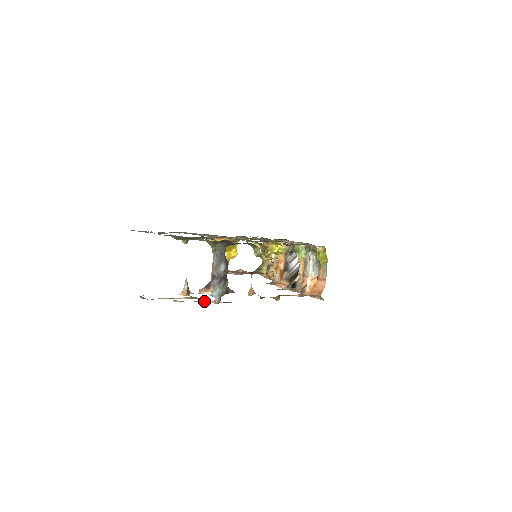
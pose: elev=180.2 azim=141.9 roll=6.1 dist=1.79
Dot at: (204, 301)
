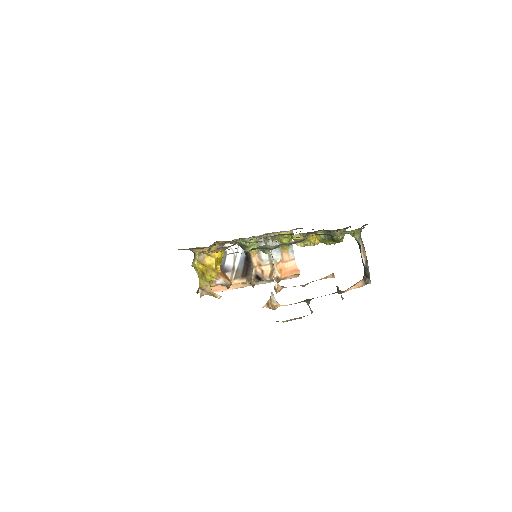
Dot at: (343, 292)
